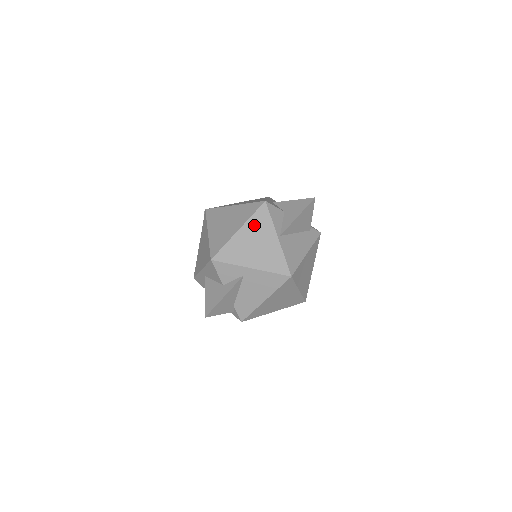
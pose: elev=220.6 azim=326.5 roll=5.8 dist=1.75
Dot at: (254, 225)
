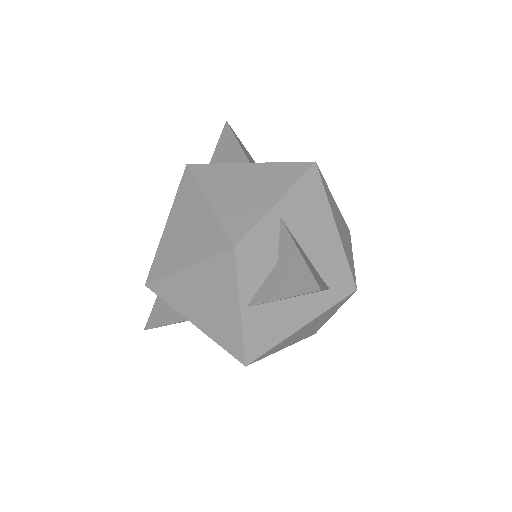
Dot at: (209, 274)
